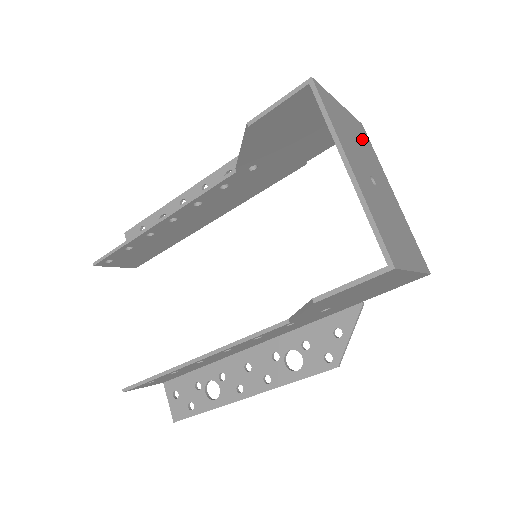
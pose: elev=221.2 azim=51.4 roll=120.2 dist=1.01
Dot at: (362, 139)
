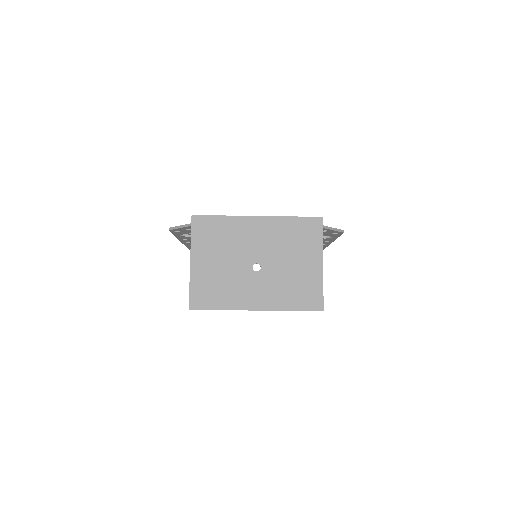
Dot at: (214, 241)
